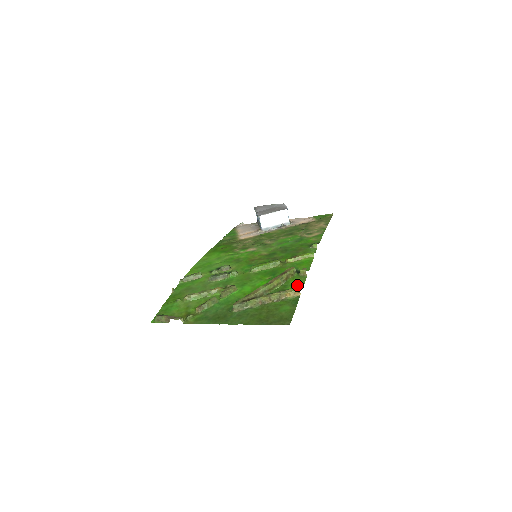
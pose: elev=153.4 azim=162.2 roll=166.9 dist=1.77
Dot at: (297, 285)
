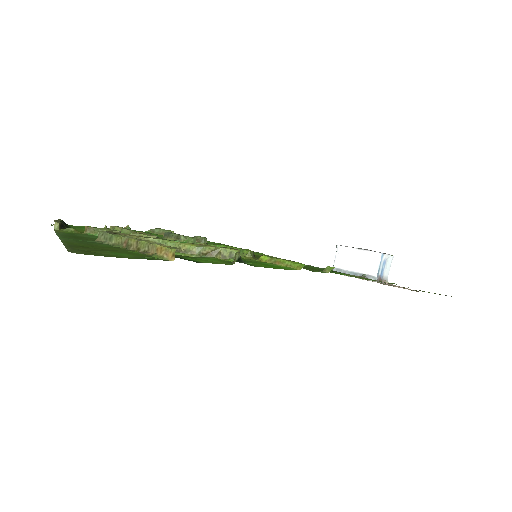
Dot at: (200, 260)
